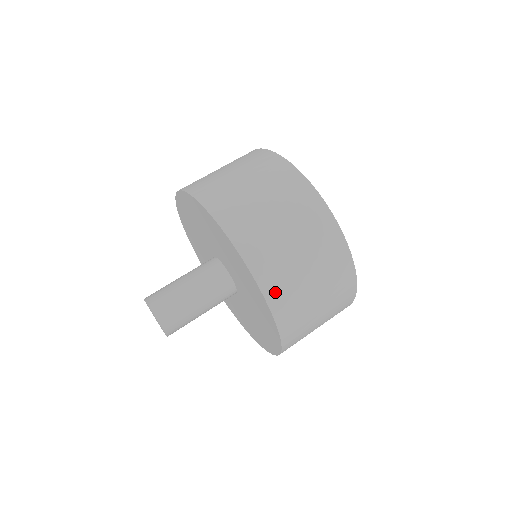
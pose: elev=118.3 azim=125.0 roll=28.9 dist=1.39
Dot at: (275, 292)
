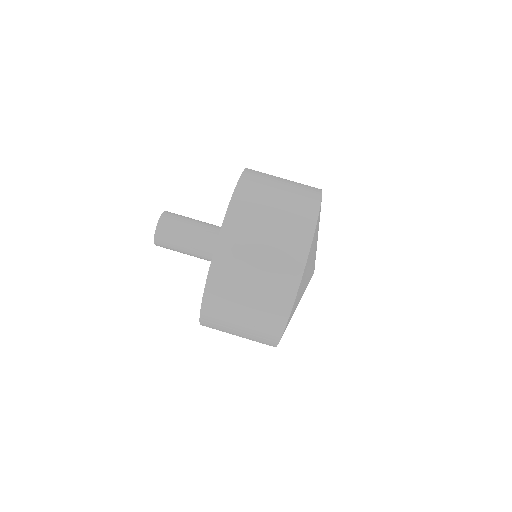
Dot at: (221, 266)
